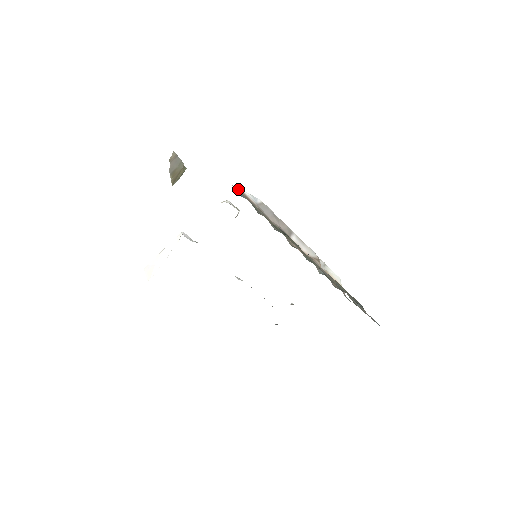
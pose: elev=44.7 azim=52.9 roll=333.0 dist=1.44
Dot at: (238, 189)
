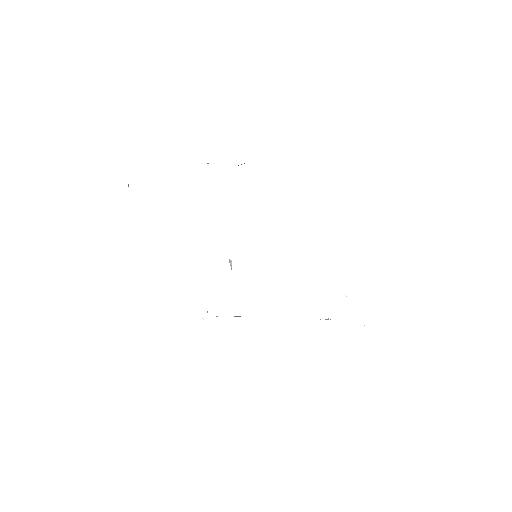
Dot at: occluded
